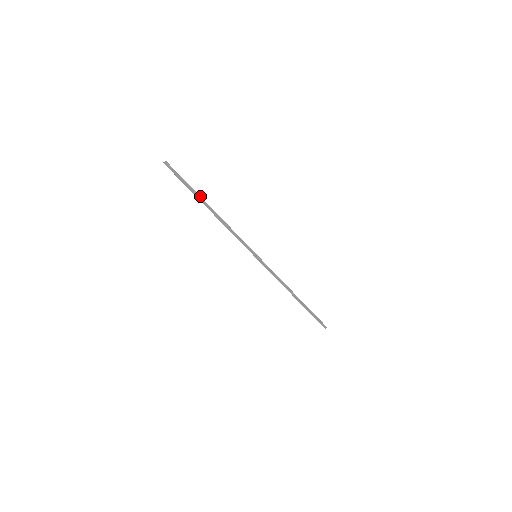
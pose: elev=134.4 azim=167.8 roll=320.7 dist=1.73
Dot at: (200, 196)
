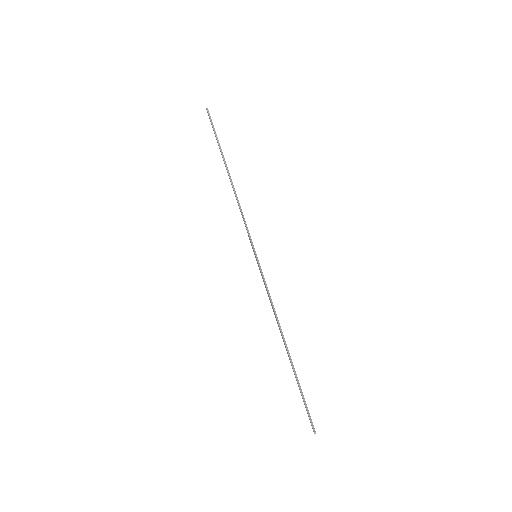
Dot at: occluded
